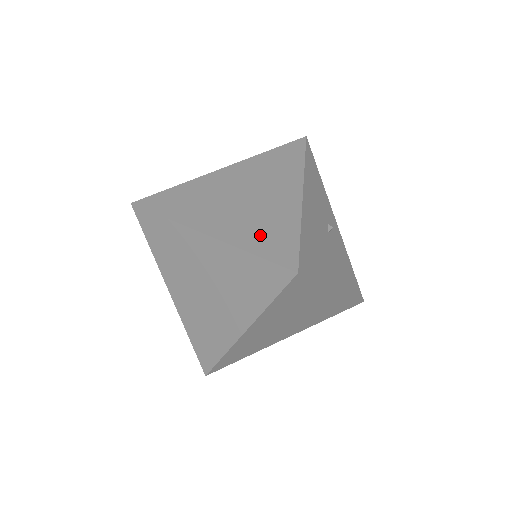
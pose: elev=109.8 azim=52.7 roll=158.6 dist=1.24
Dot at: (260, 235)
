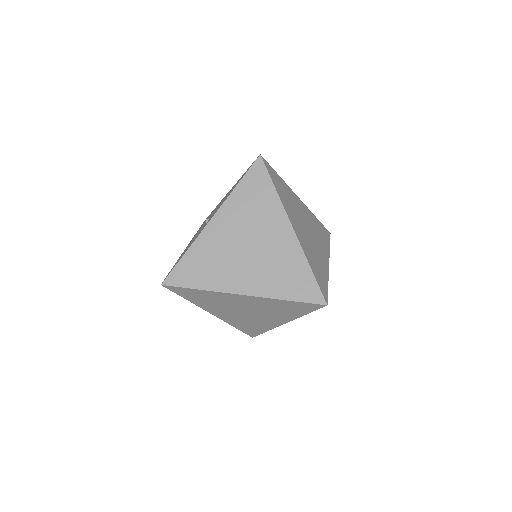
Dot at: (315, 263)
